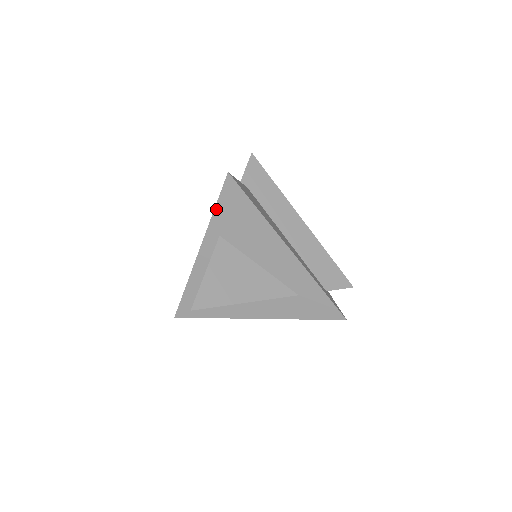
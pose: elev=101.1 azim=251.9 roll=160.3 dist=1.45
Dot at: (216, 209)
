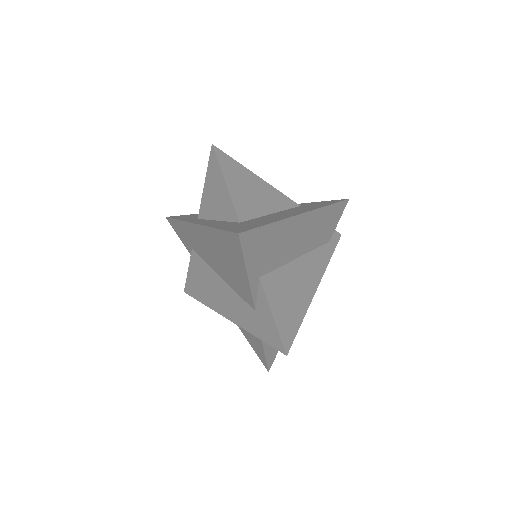
Dot at: (177, 219)
